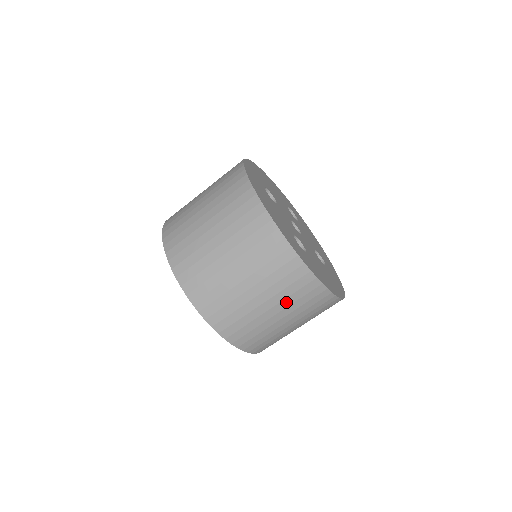
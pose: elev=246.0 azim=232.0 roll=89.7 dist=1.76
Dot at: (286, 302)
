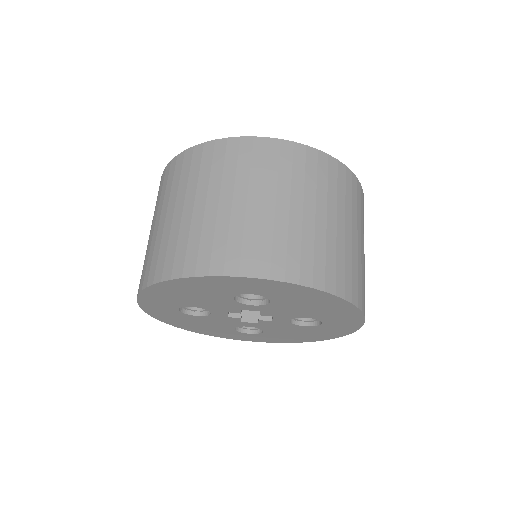
Dot at: (296, 187)
